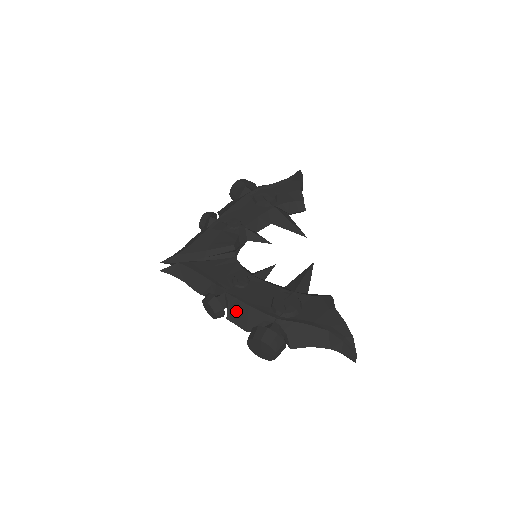
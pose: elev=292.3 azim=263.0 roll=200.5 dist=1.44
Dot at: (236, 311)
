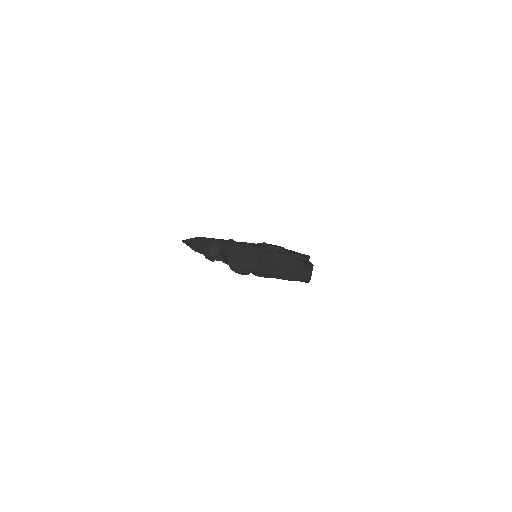
Dot at: (228, 248)
